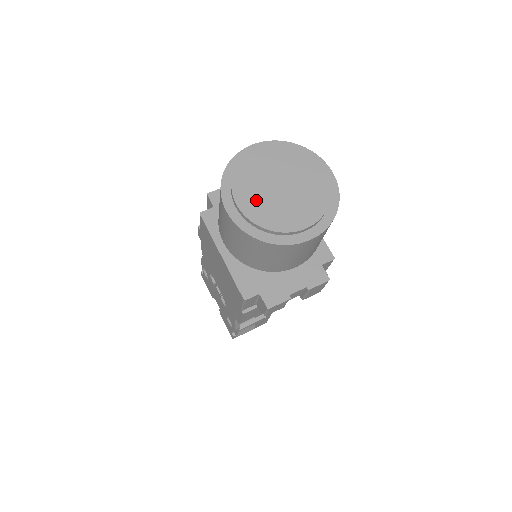
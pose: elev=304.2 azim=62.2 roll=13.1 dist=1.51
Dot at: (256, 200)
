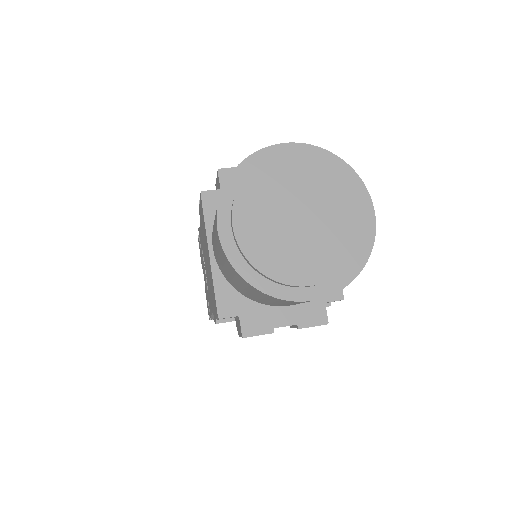
Dot at: (260, 227)
